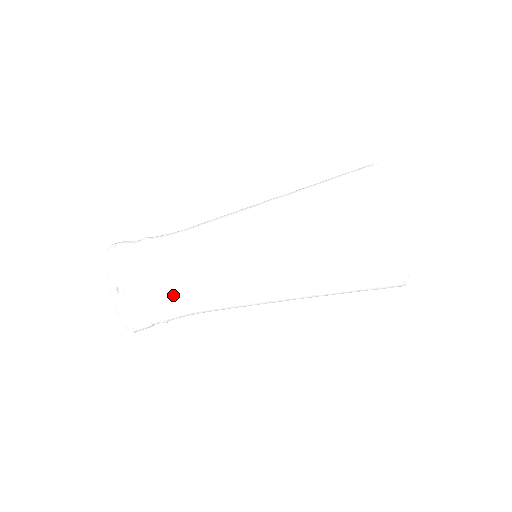
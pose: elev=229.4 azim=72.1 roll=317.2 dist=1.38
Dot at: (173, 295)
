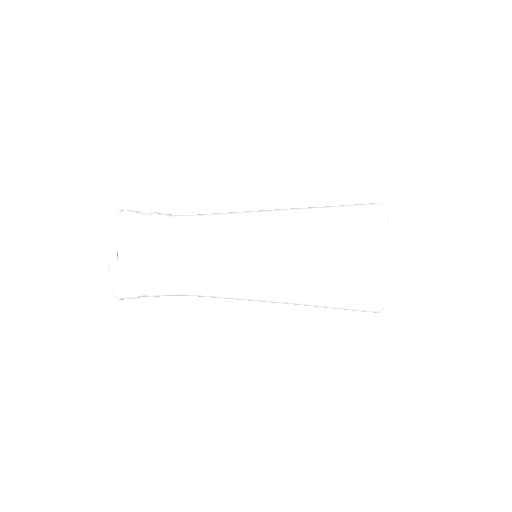
Dot at: (173, 273)
